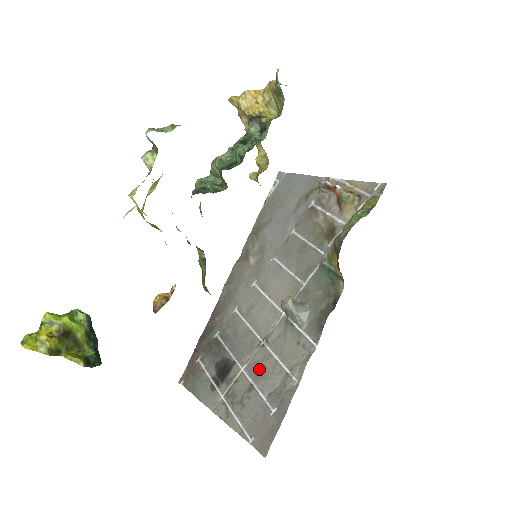
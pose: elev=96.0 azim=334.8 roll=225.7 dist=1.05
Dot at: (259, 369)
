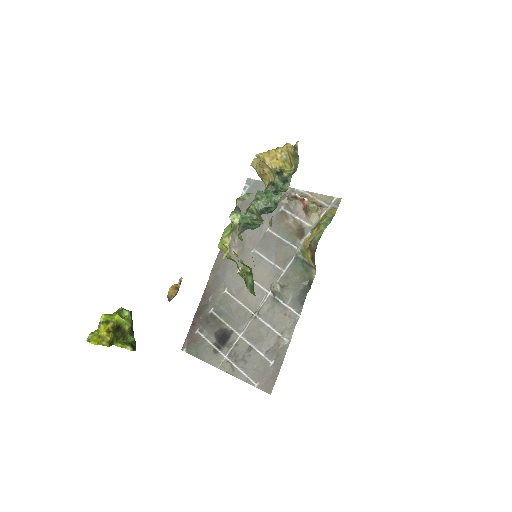
Dot at: (255, 335)
